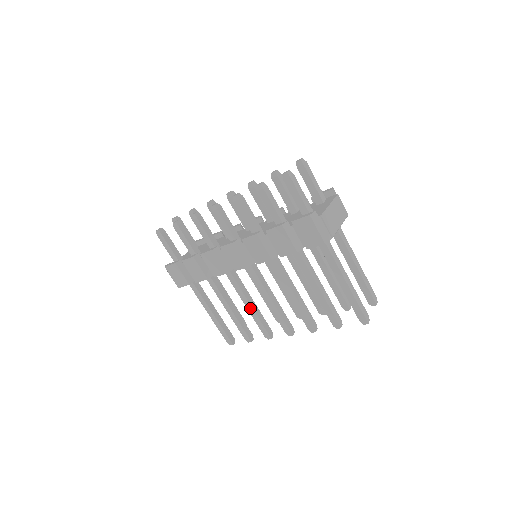
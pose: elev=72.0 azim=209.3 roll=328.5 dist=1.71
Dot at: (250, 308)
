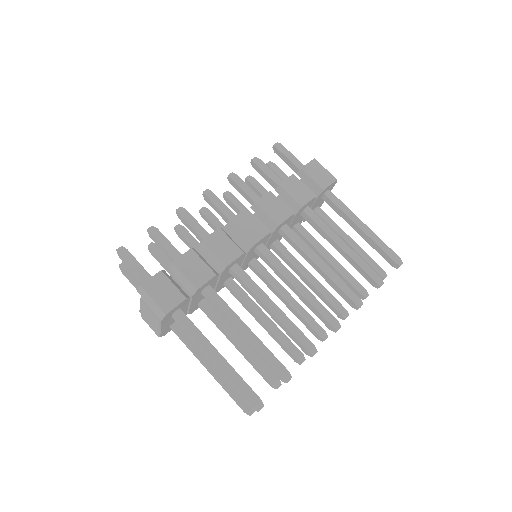
Dot at: (277, 311)
